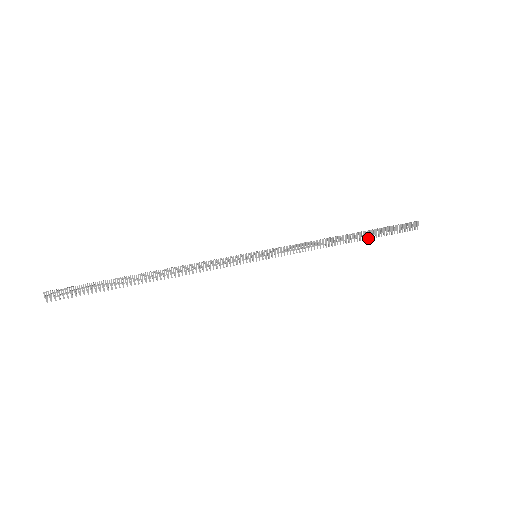
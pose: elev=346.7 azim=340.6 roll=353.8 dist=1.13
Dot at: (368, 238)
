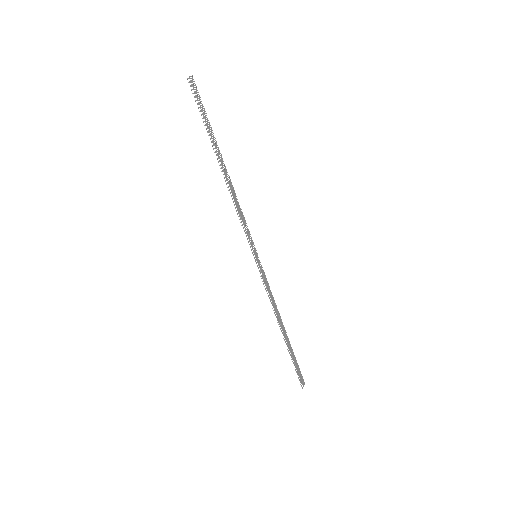
Dot at: (288, 348)
